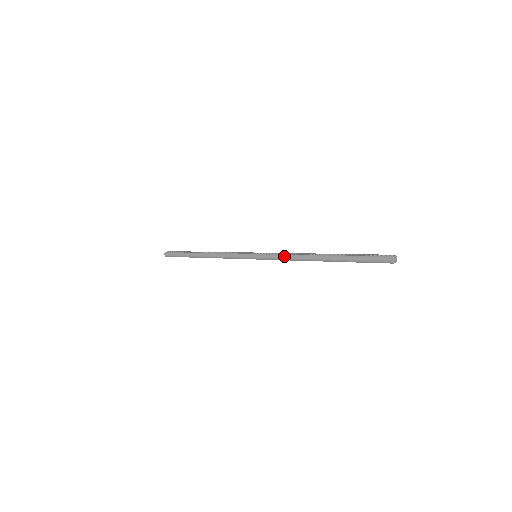
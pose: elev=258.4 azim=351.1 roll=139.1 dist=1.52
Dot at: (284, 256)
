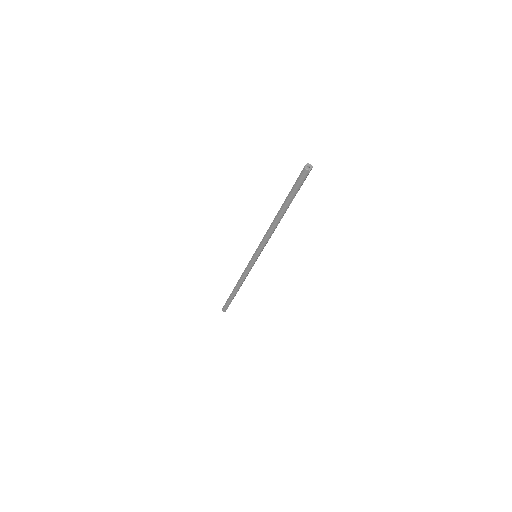
Dot at: (264, 238)
